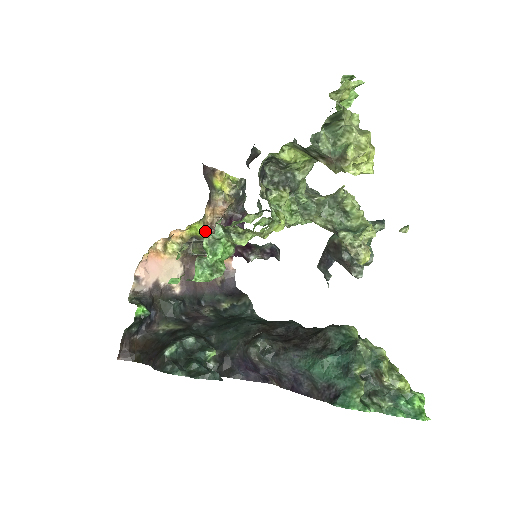
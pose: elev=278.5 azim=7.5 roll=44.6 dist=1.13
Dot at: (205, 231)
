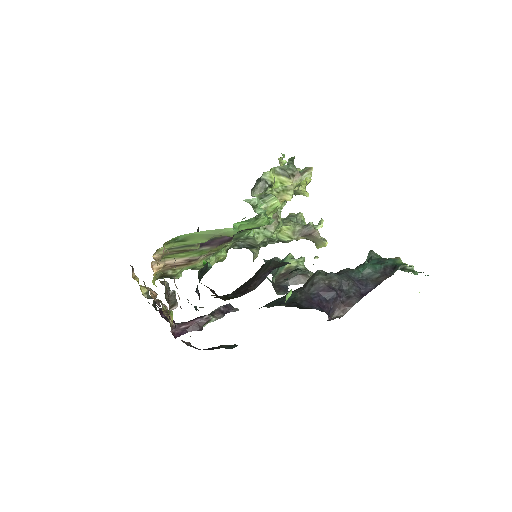
Dot at: occluded
